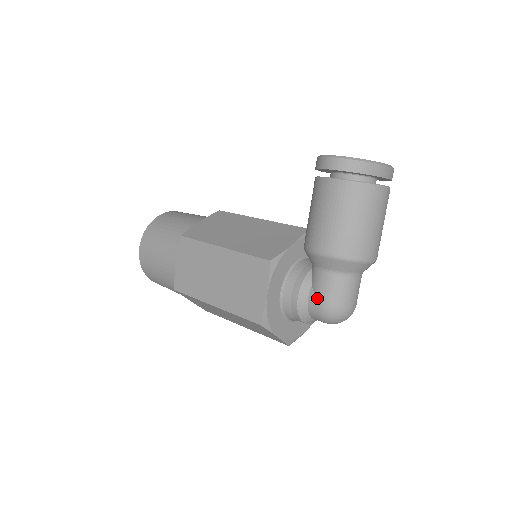
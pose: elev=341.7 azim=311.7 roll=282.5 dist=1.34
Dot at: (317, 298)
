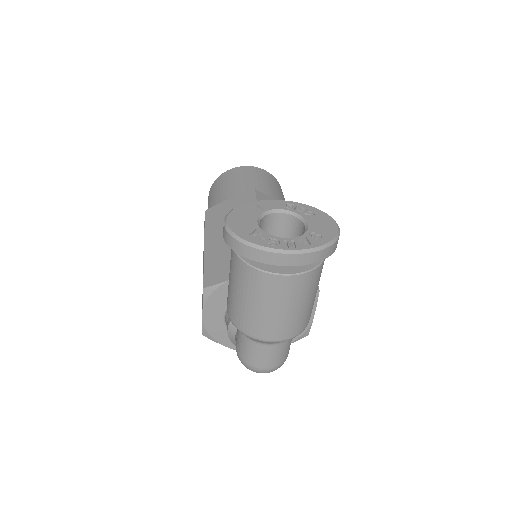
Dot at: (236, 342)
